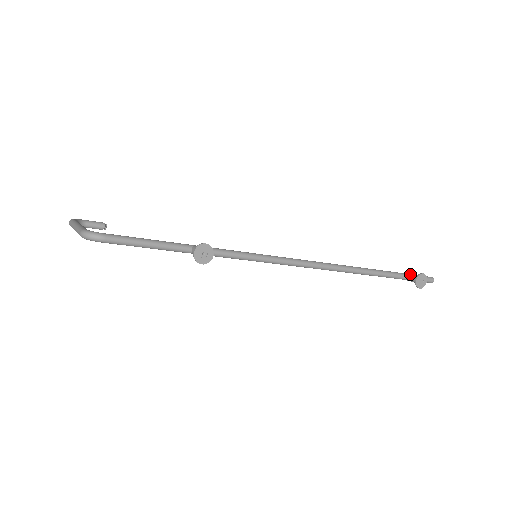
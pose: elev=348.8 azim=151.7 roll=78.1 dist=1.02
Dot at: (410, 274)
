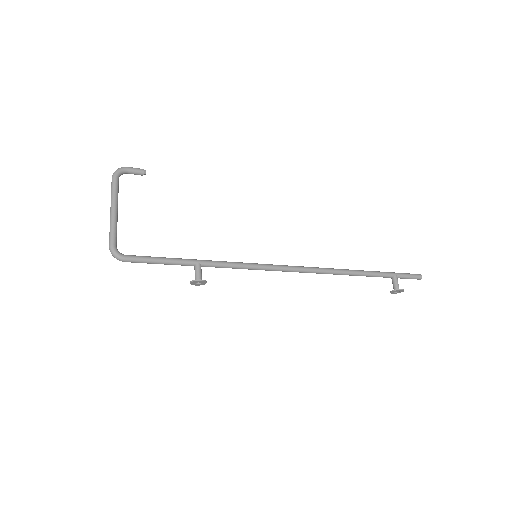
Dot at: (399, 275)
